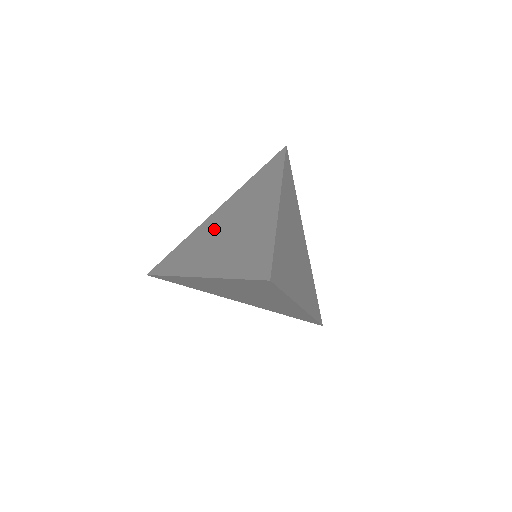
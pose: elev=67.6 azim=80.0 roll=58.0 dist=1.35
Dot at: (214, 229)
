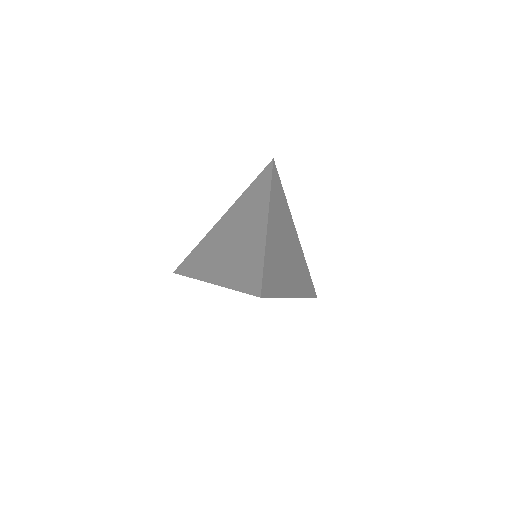
Dot at: (221, 238)
